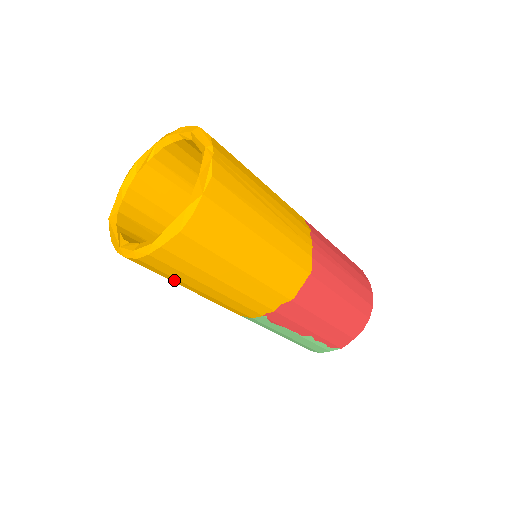
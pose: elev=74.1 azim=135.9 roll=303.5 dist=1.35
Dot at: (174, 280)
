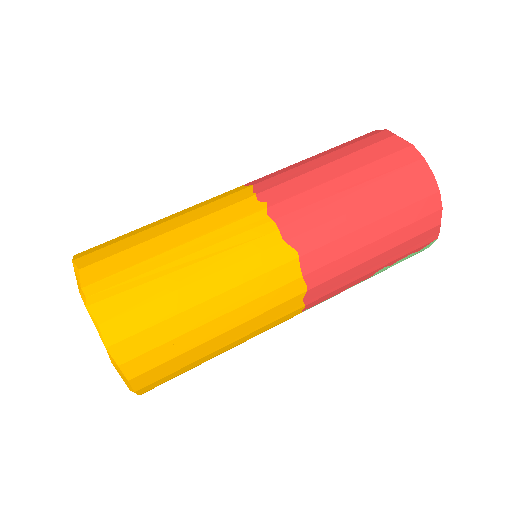
Dot at: occluded
